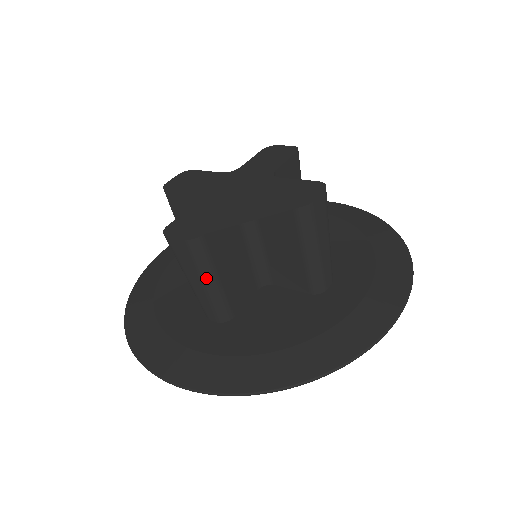
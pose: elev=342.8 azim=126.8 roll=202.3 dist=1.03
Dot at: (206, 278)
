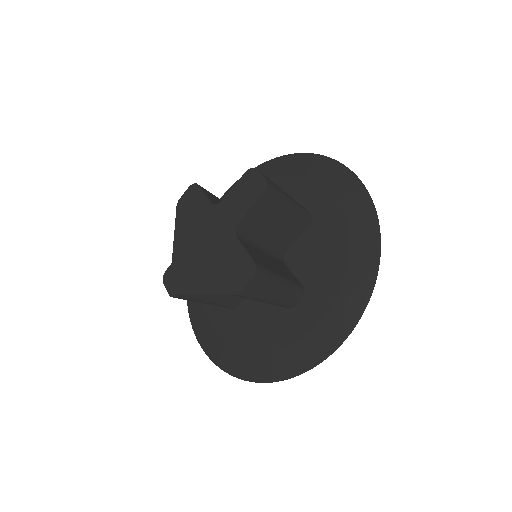
Dot at: (199, 302)
